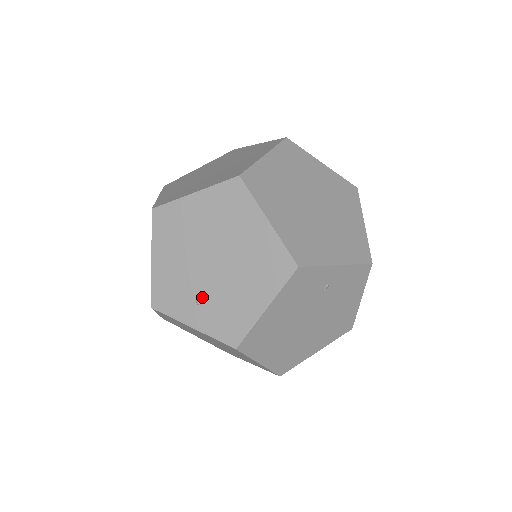
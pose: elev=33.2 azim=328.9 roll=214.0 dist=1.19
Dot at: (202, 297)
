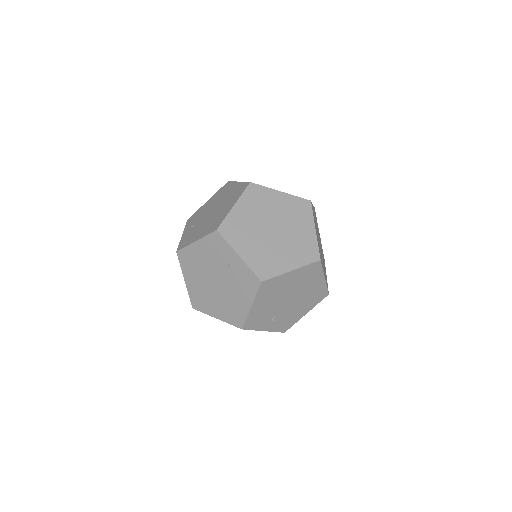
Dot at: (276, 317)
